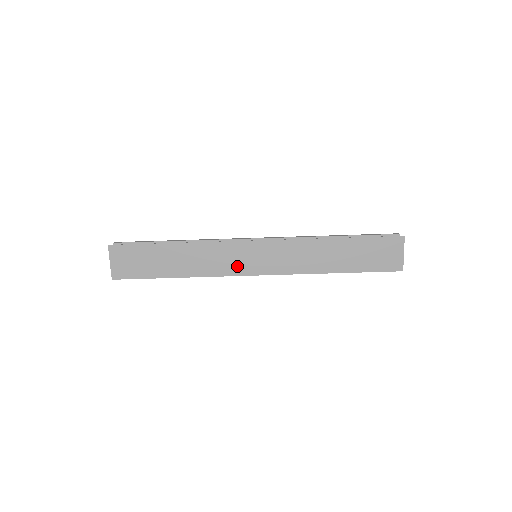
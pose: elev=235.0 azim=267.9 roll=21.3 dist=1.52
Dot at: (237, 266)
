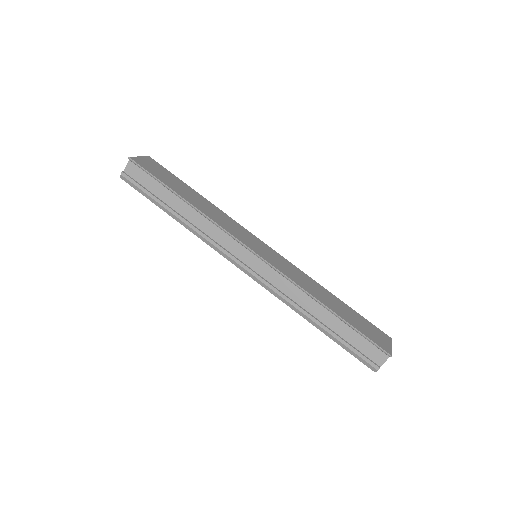
Dot at: (242, 238)
